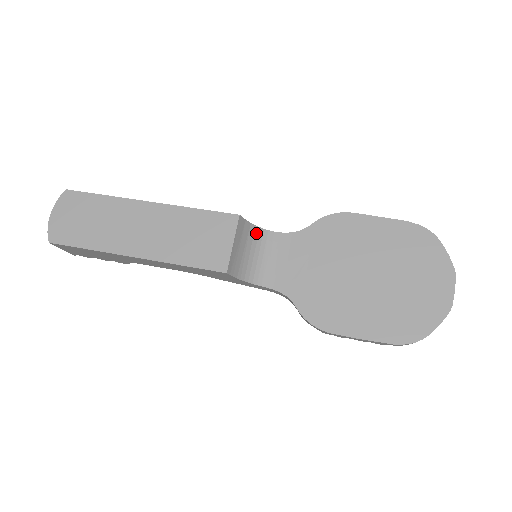
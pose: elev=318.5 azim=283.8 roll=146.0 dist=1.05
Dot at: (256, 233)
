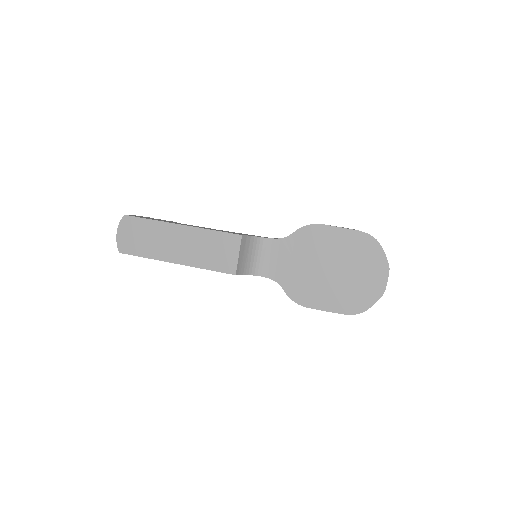
Dot at: (255, 241)
